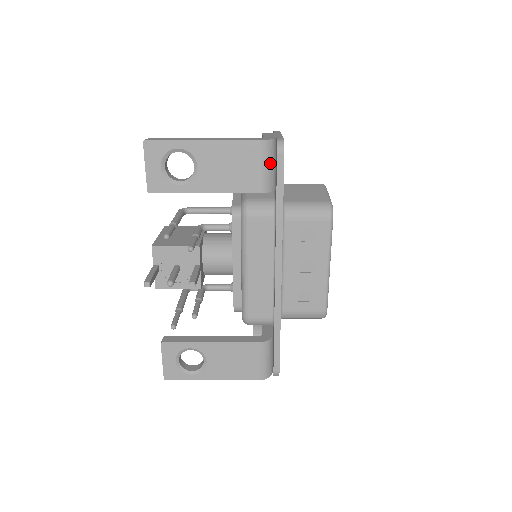
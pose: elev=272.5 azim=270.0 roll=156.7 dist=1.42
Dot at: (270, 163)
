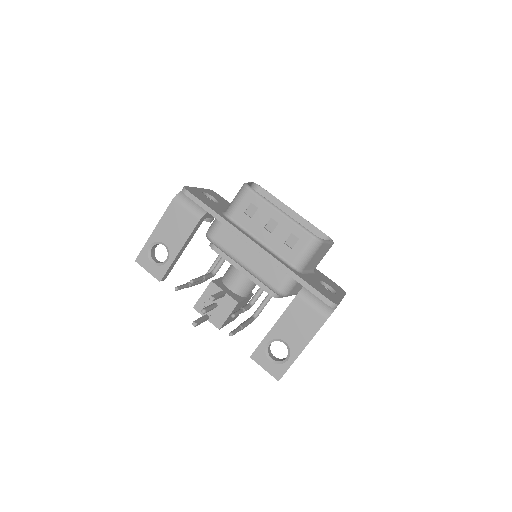
Dot at: (189, 203)
